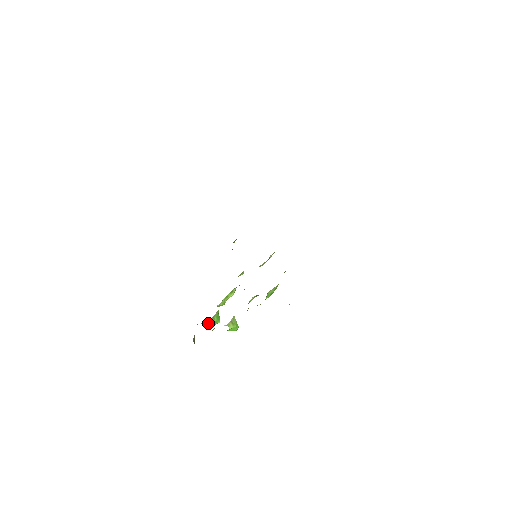
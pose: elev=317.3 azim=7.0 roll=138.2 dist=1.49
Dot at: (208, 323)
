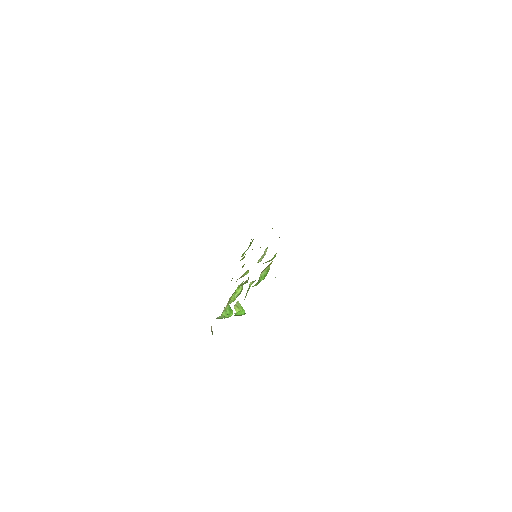
Dot at: (222, 316)
